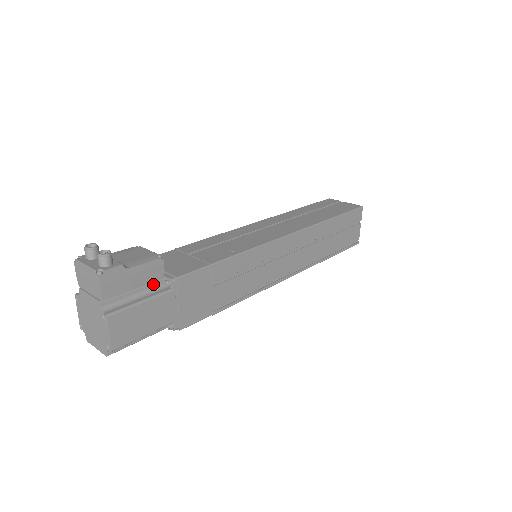
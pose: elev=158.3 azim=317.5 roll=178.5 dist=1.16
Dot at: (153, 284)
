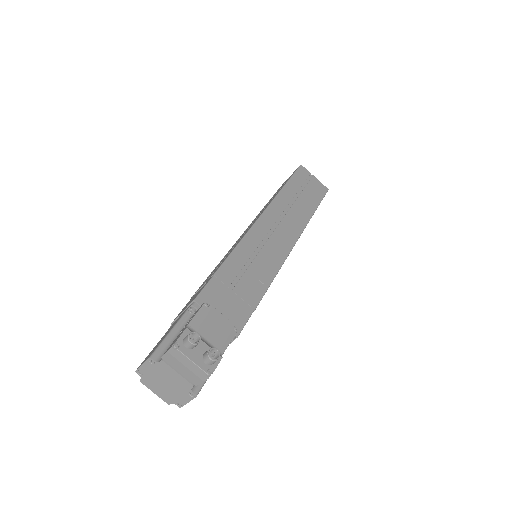
Dot at: occluded
